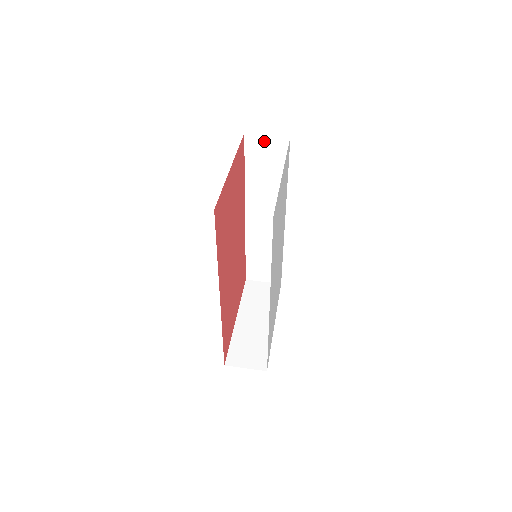
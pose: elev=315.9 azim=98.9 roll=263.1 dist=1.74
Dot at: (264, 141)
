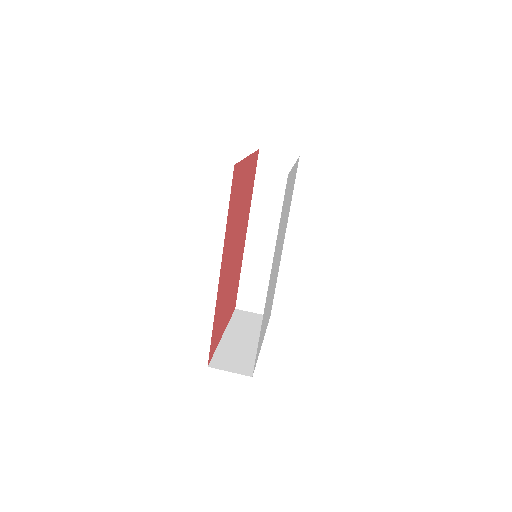
Dot at: (276, 158)
